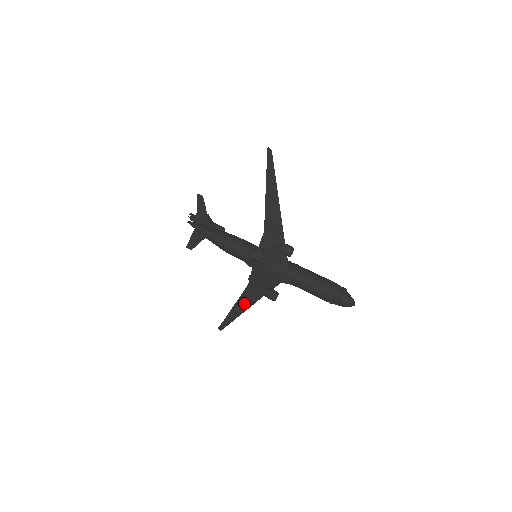
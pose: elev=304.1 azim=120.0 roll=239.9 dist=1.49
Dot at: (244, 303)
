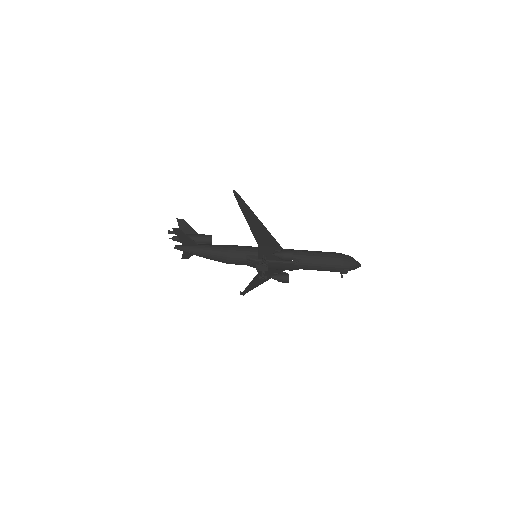
Dot at: (258, 282)
